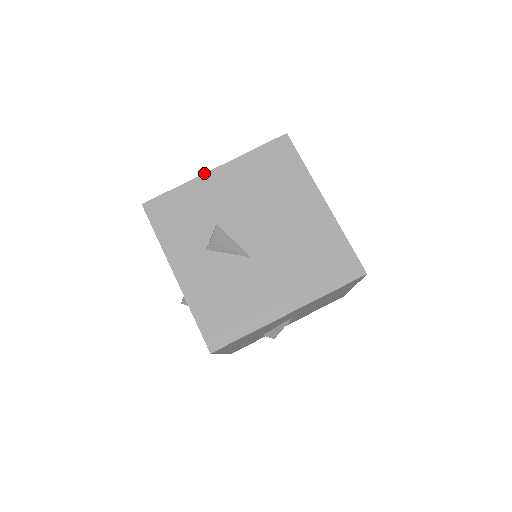
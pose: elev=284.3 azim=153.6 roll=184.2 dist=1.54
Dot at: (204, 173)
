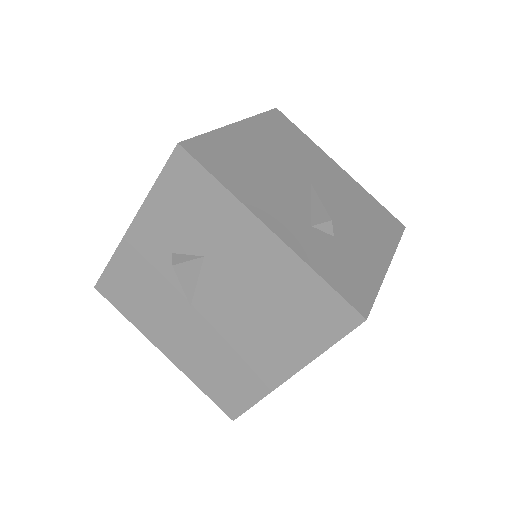
Dot at: (258, 217)
